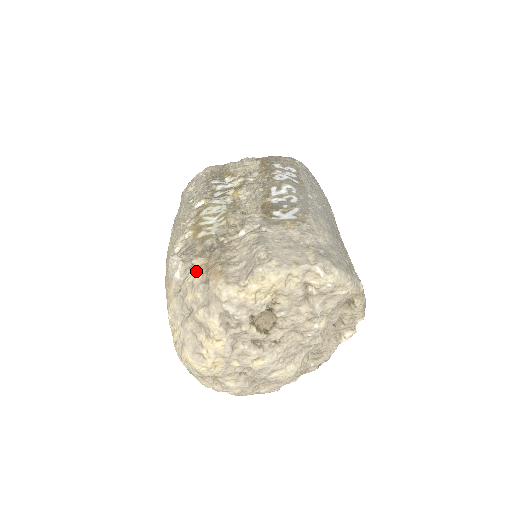
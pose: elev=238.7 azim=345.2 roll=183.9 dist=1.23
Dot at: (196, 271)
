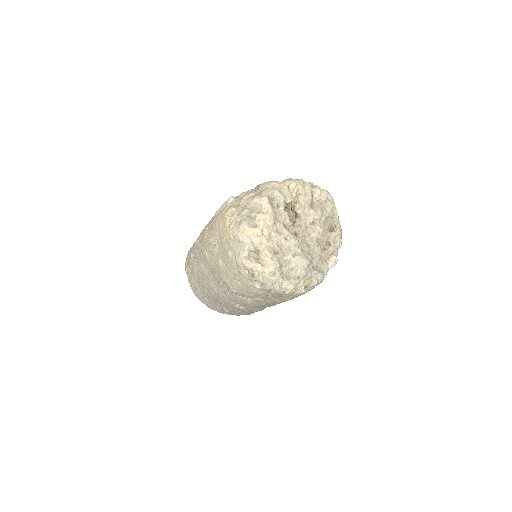
Dot at: (247, 191)
